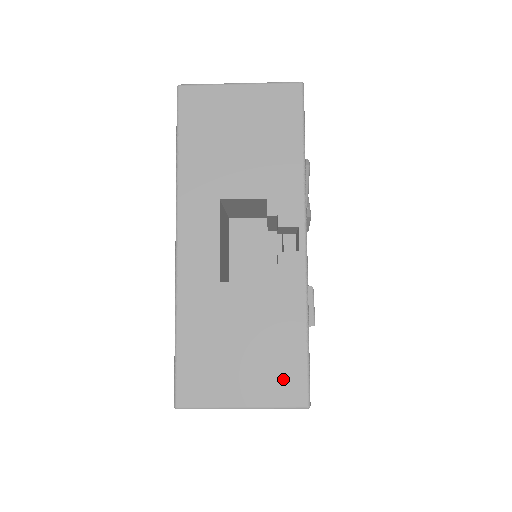
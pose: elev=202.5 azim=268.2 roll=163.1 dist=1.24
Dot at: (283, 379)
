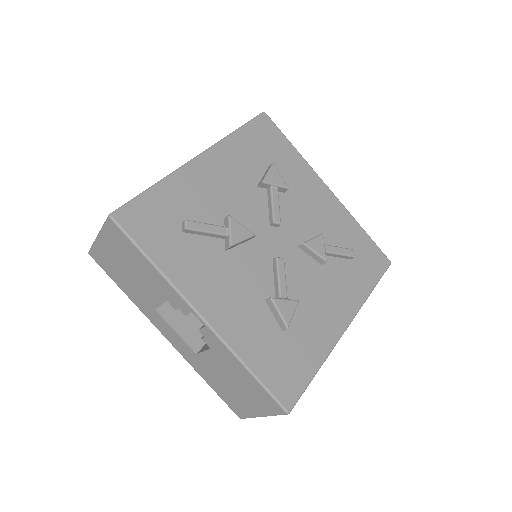
Dot at: (263, 400)
